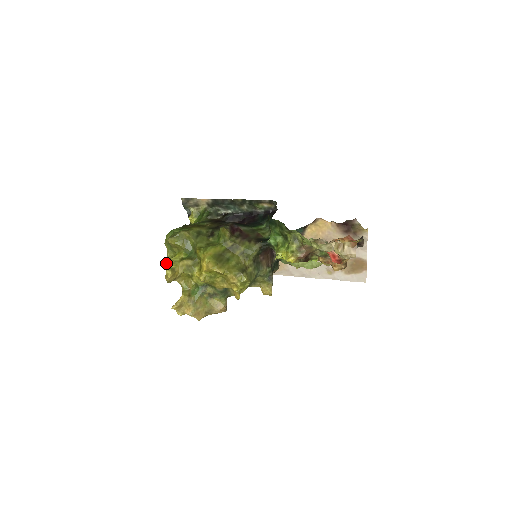
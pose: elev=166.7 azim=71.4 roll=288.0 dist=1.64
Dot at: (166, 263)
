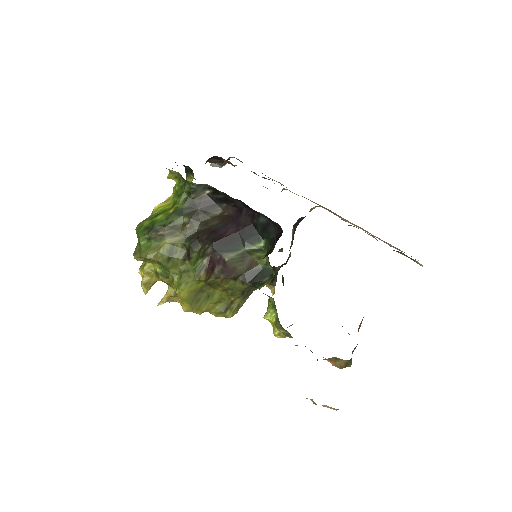
Dot at: (140, 270)
